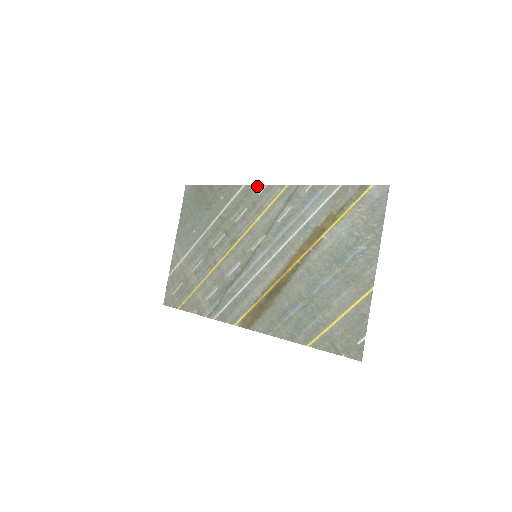
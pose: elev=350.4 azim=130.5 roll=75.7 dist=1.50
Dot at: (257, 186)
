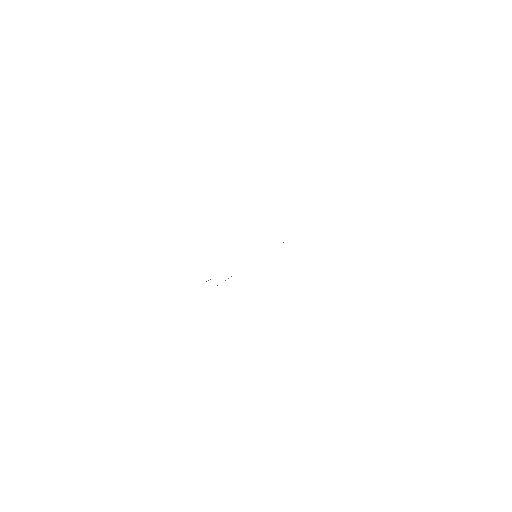
Dot at: occluded
